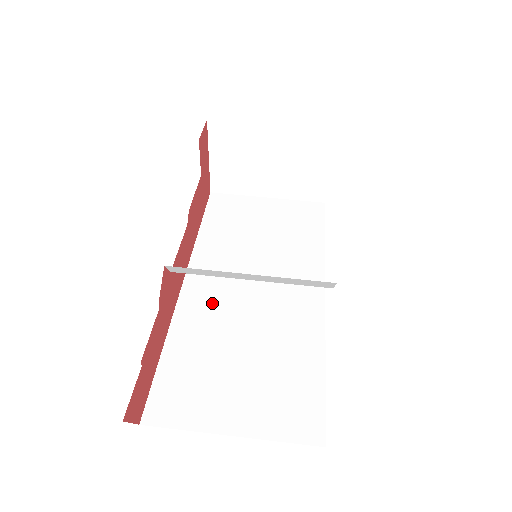
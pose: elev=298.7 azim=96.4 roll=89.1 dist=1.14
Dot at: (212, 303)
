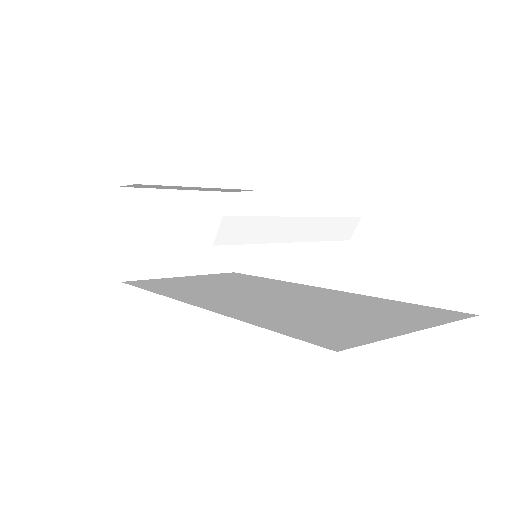
Dot at: (245, 304)
